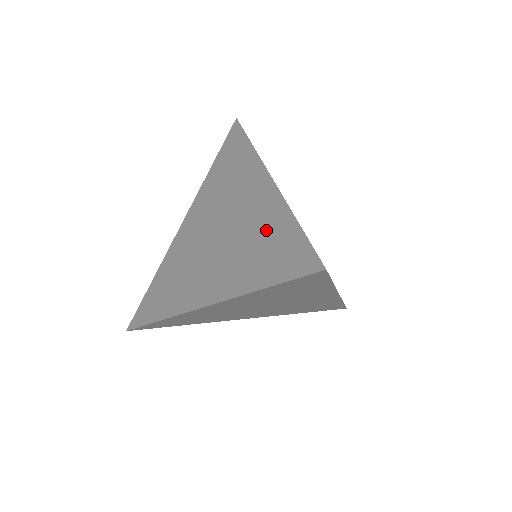
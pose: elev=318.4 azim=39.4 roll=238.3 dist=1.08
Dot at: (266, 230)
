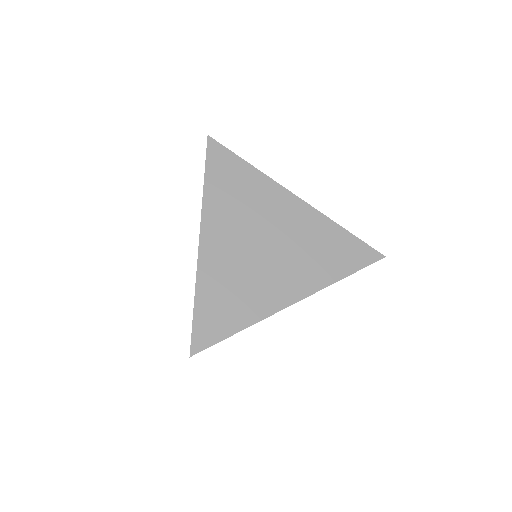
Dot at: occluded
